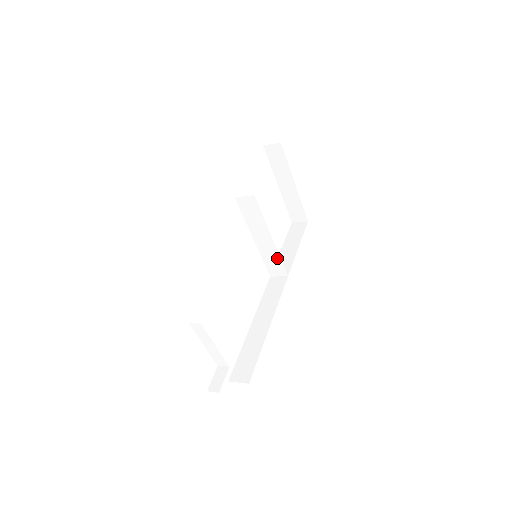
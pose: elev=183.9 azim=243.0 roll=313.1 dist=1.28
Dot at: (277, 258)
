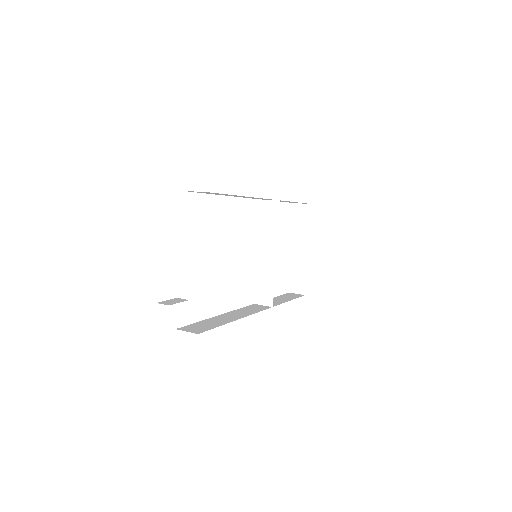
Dot at: (271, 280)
